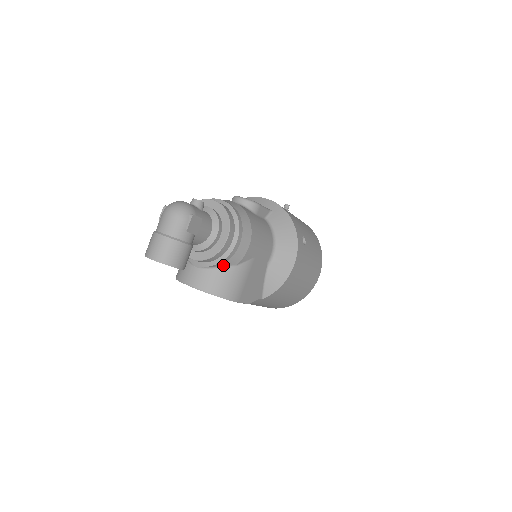
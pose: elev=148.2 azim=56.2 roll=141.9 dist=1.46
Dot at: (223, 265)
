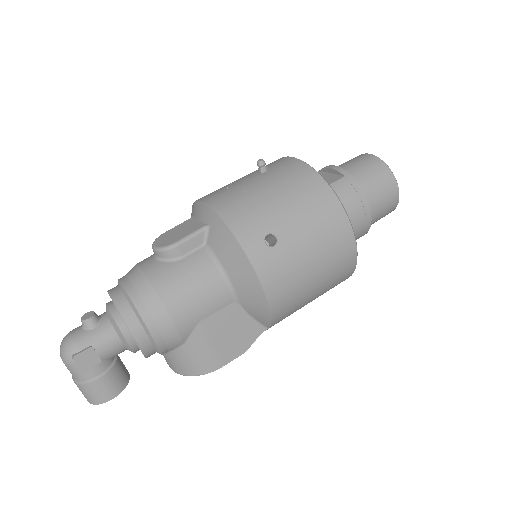
Dot at: (171, 349)
